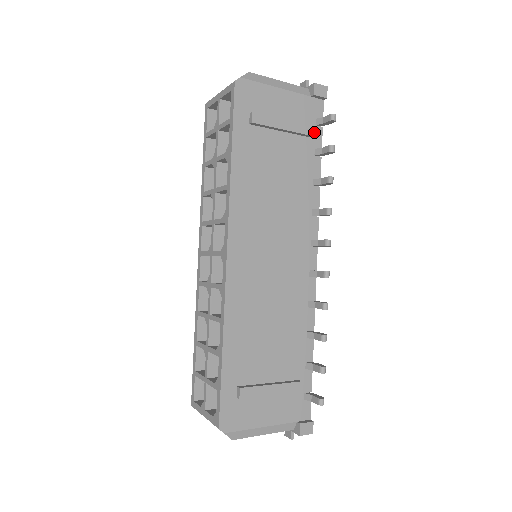
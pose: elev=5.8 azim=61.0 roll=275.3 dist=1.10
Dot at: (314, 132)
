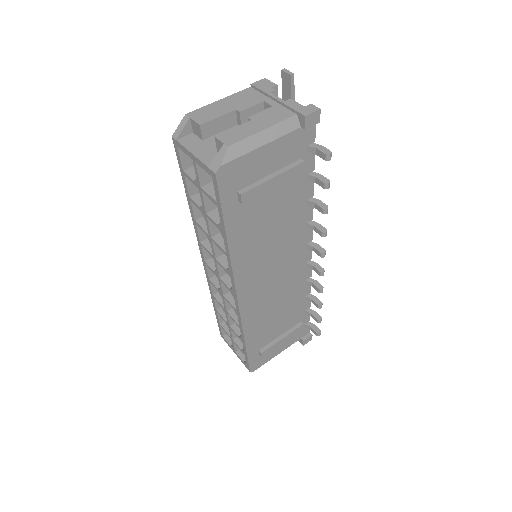
Dot at: (306, 159)
